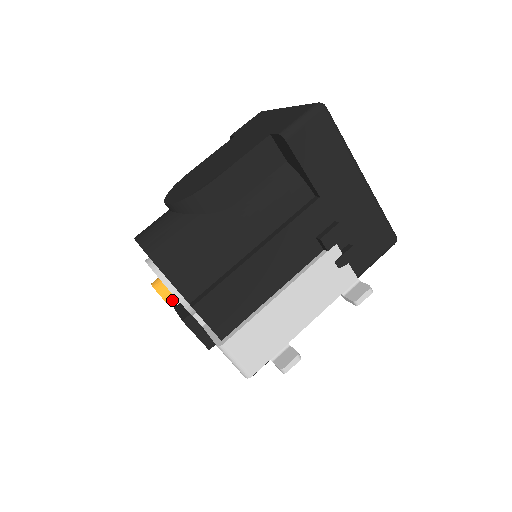
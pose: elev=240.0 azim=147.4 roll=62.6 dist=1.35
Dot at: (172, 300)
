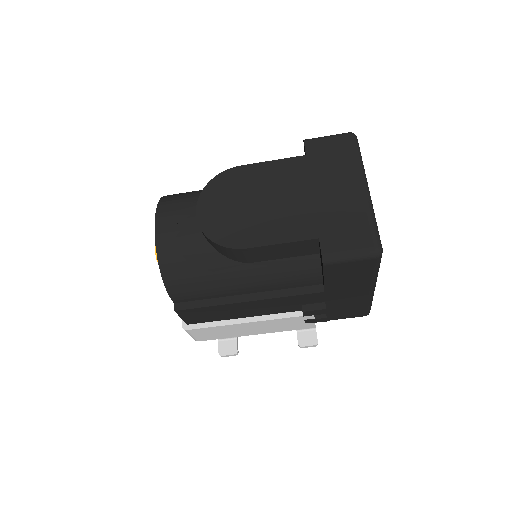
Dot at: occluded
